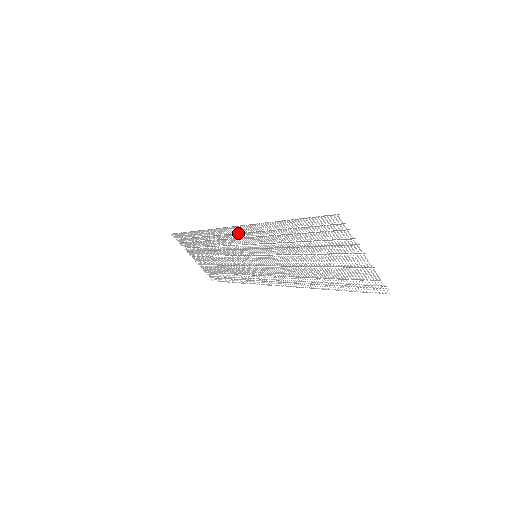
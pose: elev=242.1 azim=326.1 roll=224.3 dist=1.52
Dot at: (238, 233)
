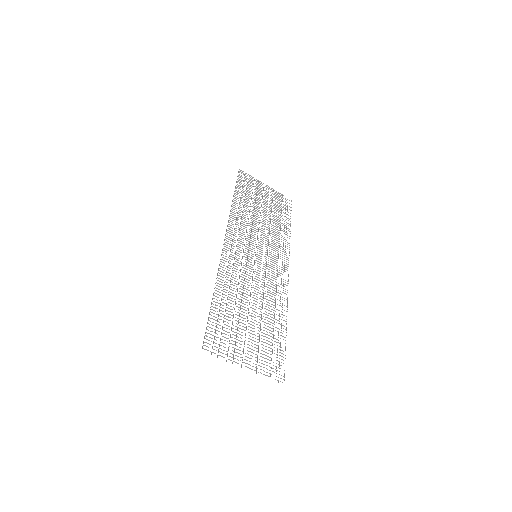
Dot at: occluded
